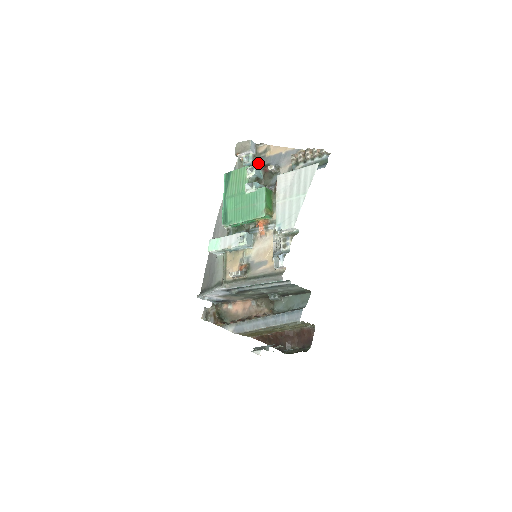
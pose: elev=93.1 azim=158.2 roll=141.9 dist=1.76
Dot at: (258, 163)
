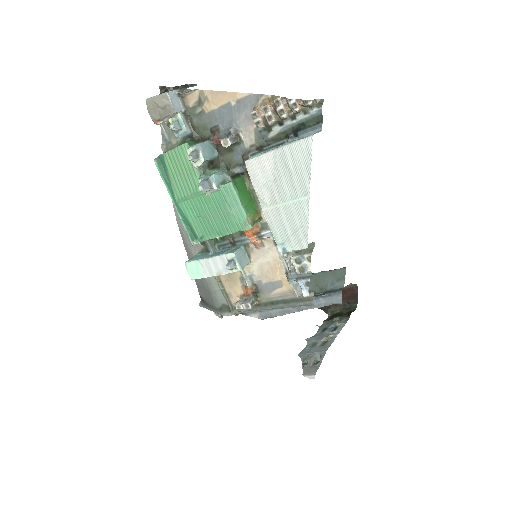
Dot at: (198, 127)
